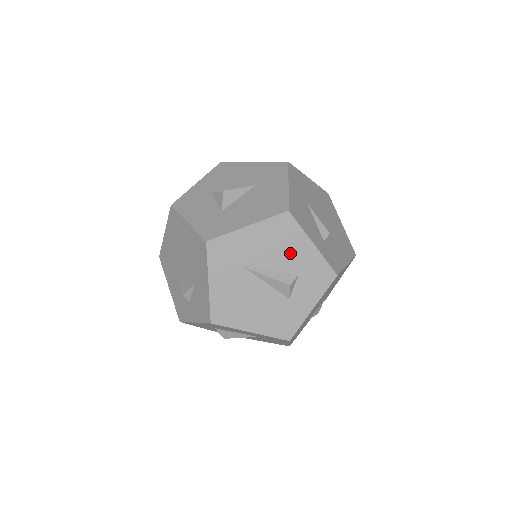
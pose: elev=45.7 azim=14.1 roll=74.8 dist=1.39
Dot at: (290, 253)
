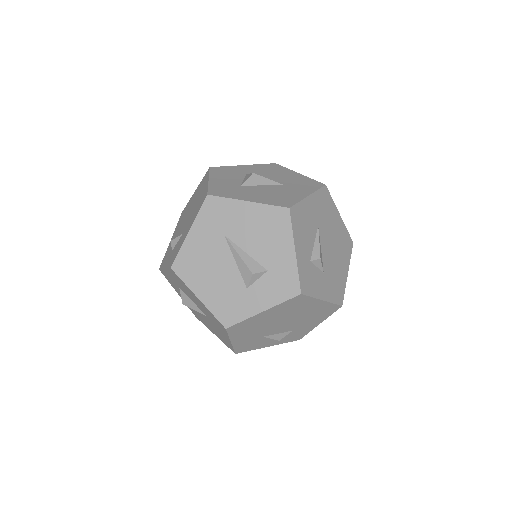
Dot at: (270, 247)
